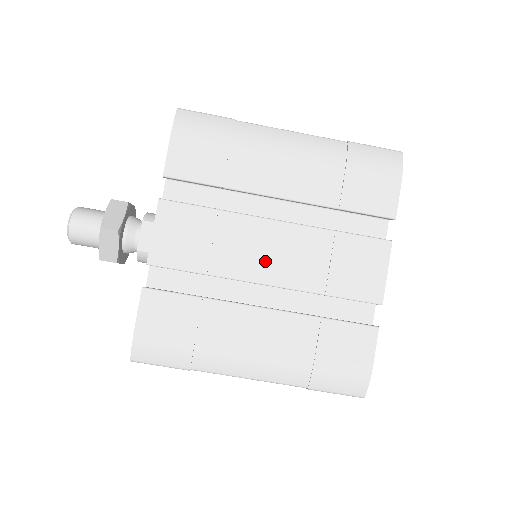
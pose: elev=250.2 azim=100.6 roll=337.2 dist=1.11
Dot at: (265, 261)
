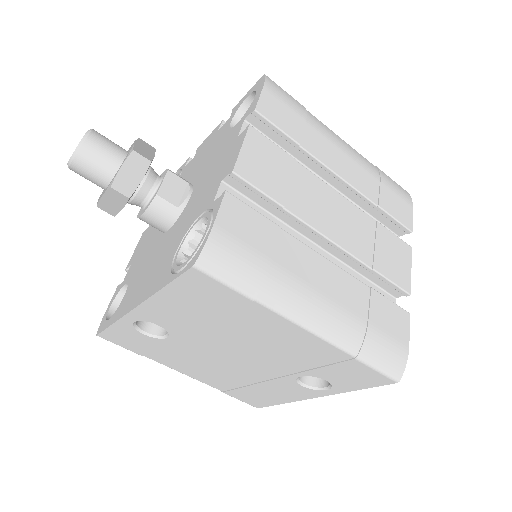
Dot at: (329, 219)
